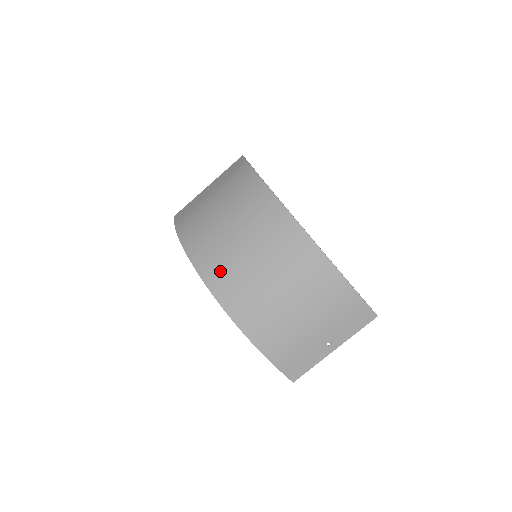
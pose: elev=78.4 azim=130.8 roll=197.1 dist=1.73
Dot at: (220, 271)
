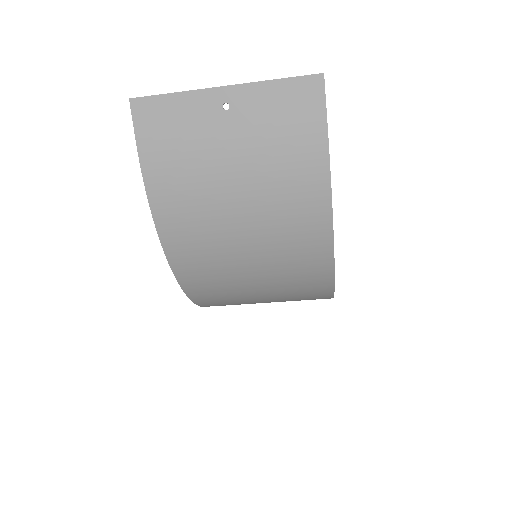
Dot at: (207, 282)
